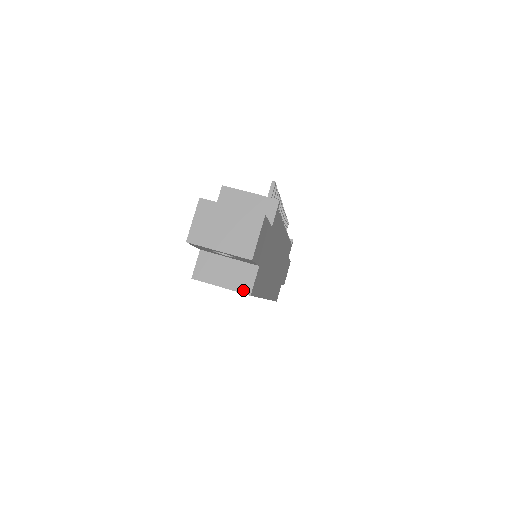
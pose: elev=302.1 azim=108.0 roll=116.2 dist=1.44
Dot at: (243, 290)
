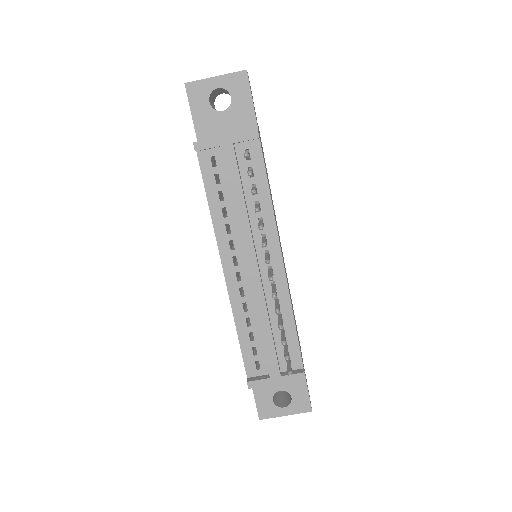
Dot at: occluded
